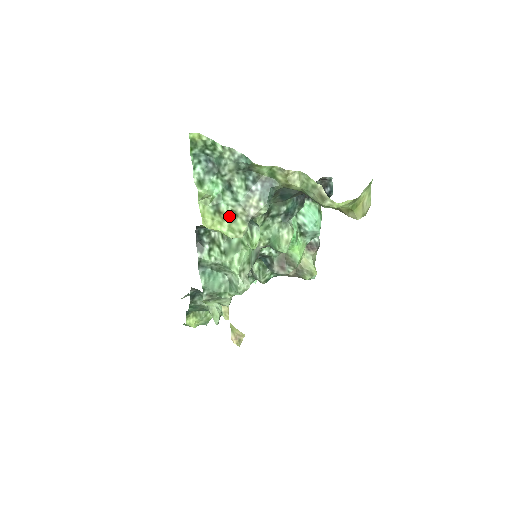
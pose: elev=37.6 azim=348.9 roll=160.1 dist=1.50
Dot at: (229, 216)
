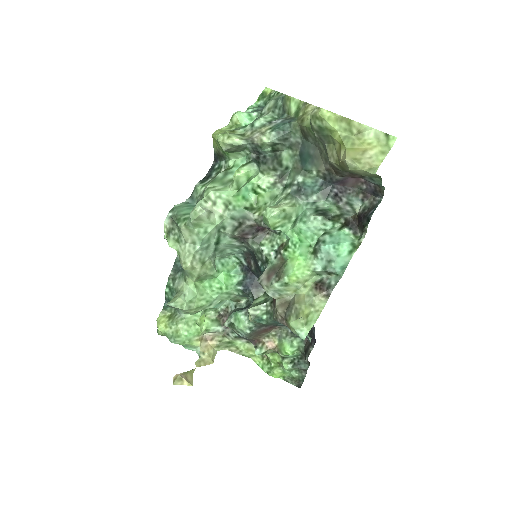
Dot at: (236, 133)
